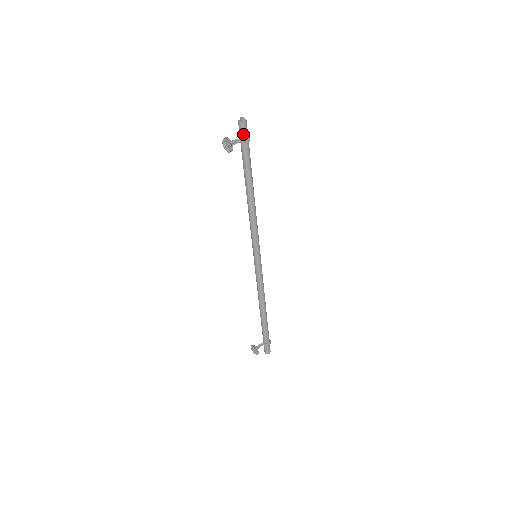
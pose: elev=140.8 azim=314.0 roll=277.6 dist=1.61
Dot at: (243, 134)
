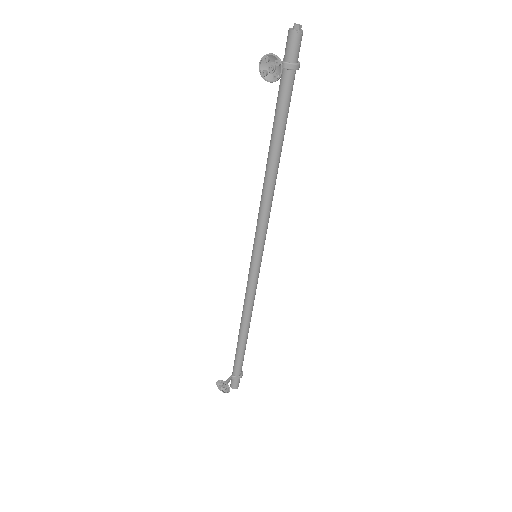
Dot at: (294, 54)
